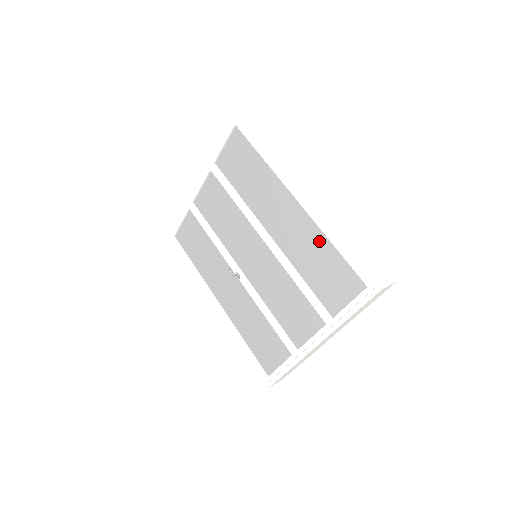
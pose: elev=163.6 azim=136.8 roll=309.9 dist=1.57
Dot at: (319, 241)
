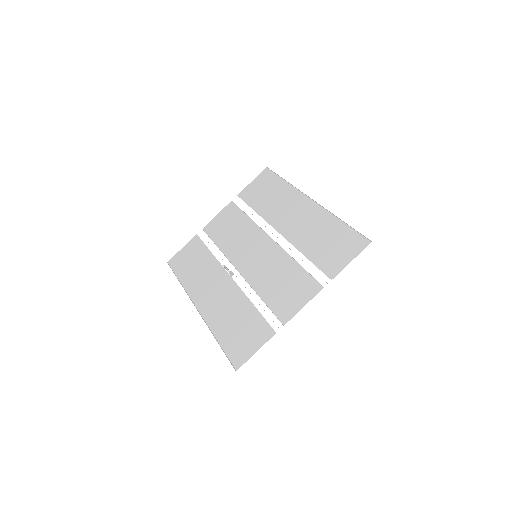
Dot at: (327, 222)
